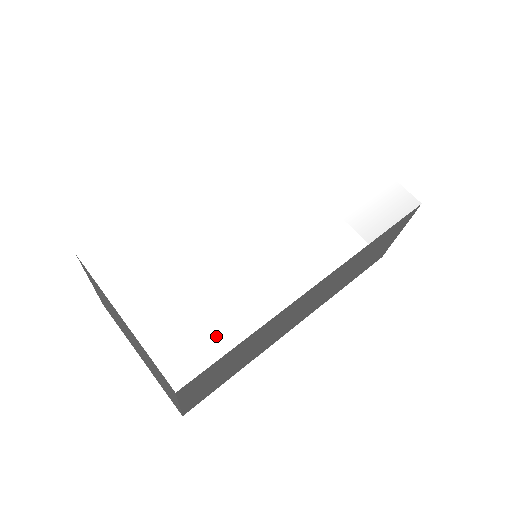
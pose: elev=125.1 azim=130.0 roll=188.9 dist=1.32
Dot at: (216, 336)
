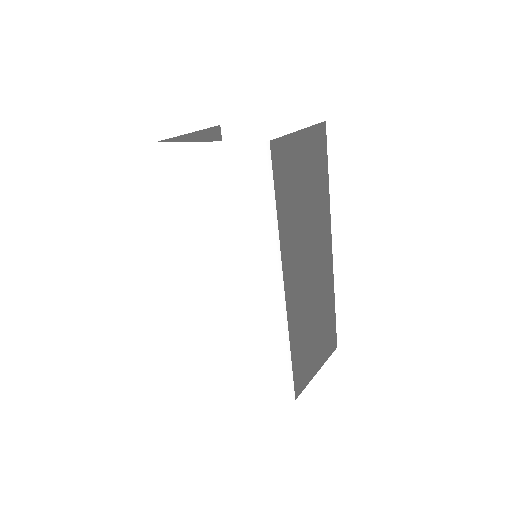
Dot at: (279, 360)
